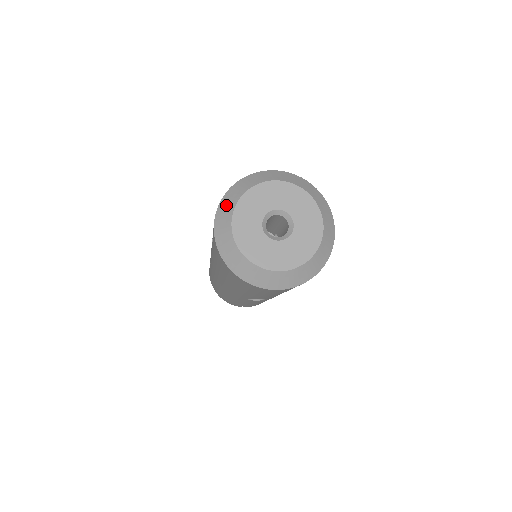
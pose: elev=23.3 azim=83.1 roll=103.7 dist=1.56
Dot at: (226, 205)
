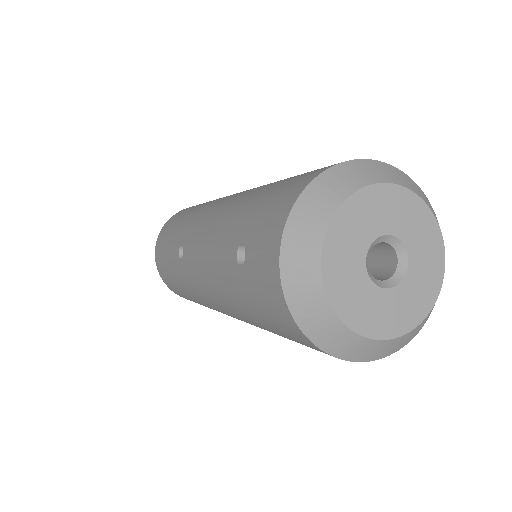
Dot at: (306, 222)
